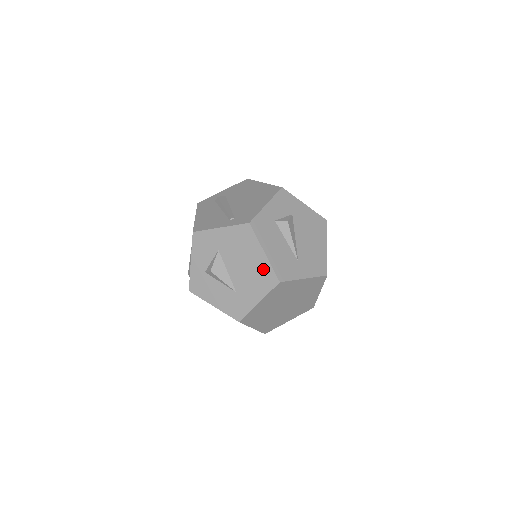
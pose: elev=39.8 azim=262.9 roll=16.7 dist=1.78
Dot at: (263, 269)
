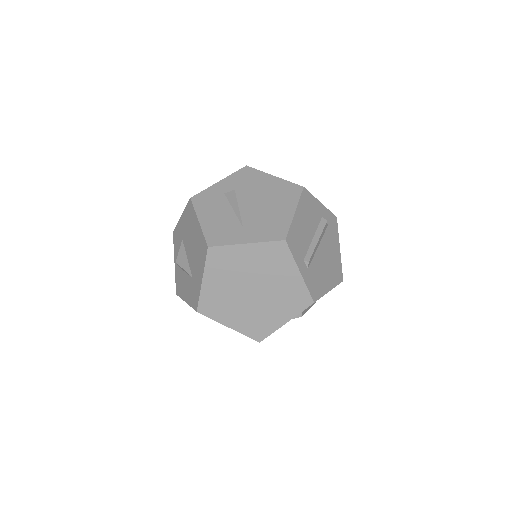
Dot at: (200, 240)
